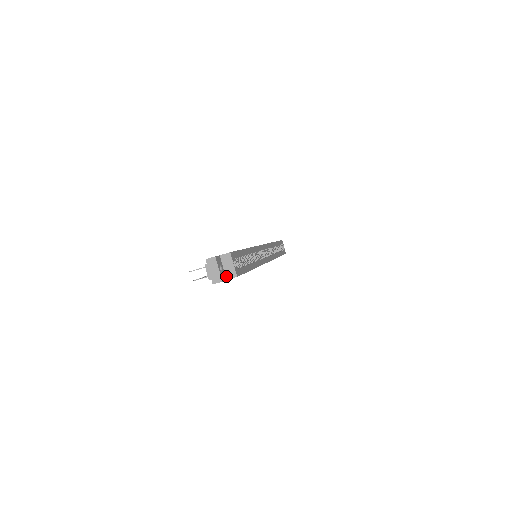
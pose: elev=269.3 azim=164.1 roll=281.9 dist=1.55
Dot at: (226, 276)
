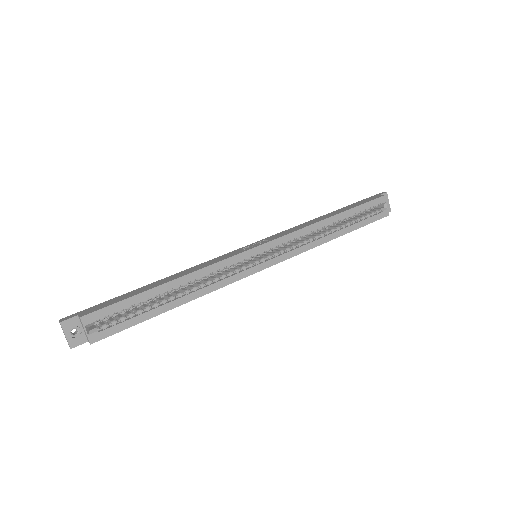
Dot at: (87, 338)
